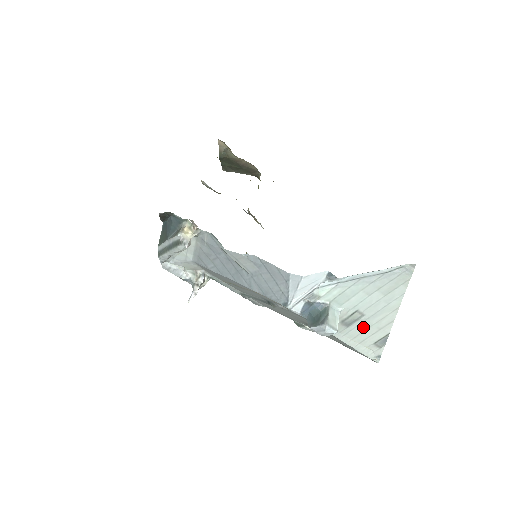
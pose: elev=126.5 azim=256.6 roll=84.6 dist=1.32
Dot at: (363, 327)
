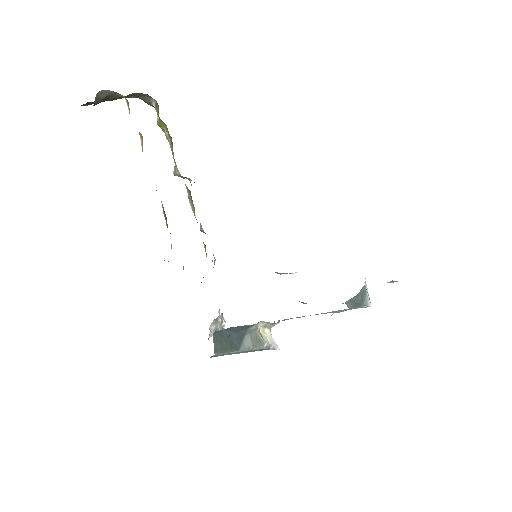
Dot at: occluded
